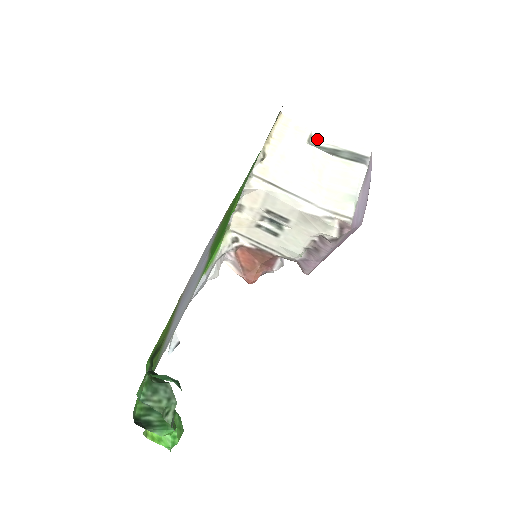
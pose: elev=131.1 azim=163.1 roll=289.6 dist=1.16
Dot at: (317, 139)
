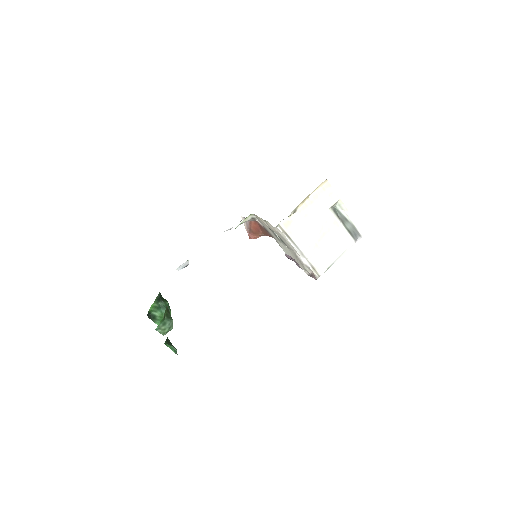
Dot at: (340, 205)
